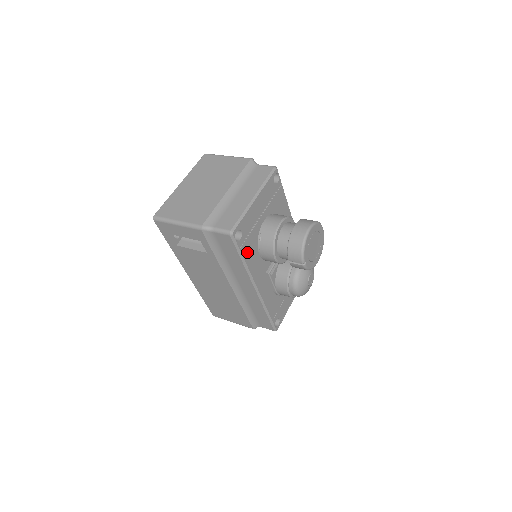
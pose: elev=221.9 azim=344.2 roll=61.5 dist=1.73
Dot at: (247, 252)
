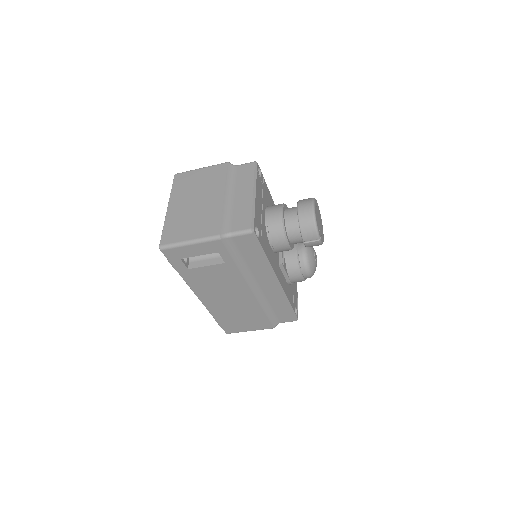
Dot at: (265, 247)
